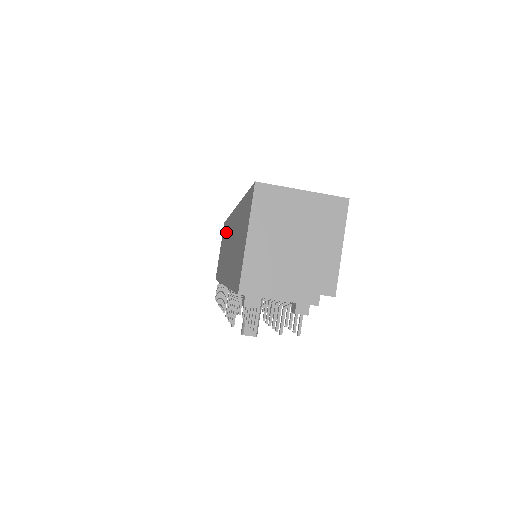
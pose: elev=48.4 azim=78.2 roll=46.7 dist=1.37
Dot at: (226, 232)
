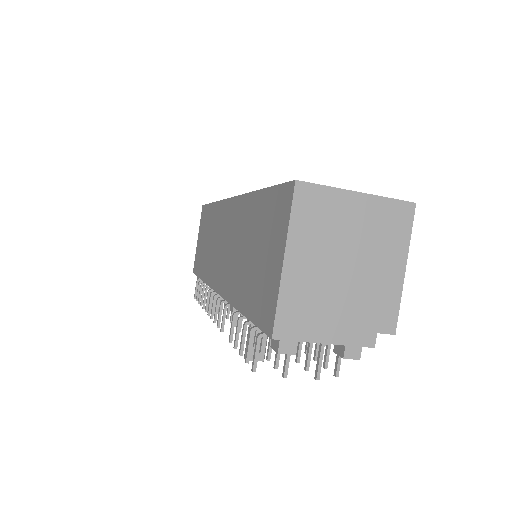
Dot at: (211, 221)
